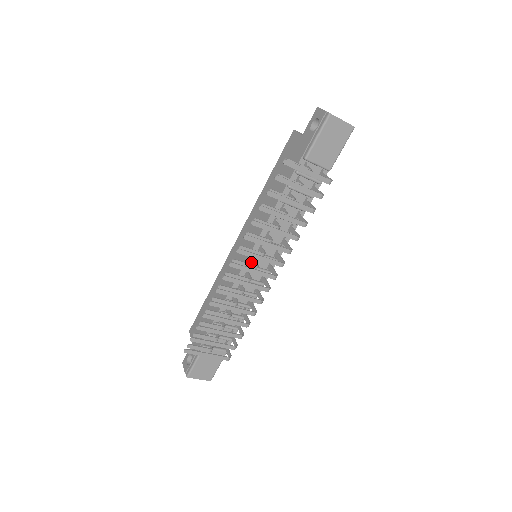
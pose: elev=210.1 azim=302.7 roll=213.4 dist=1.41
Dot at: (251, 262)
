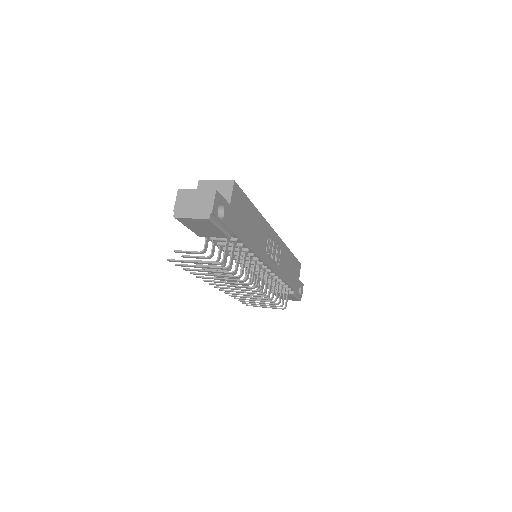
Dot at: occluded
